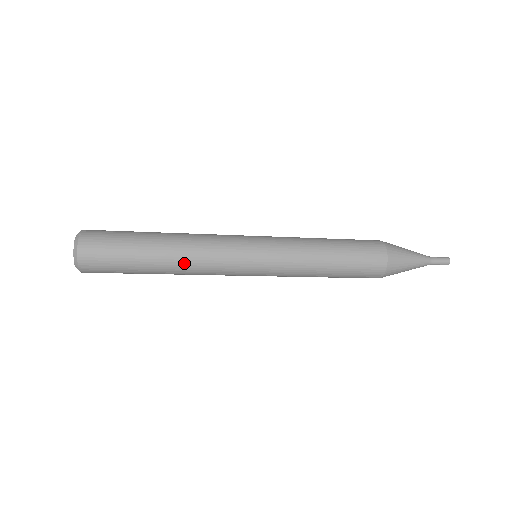
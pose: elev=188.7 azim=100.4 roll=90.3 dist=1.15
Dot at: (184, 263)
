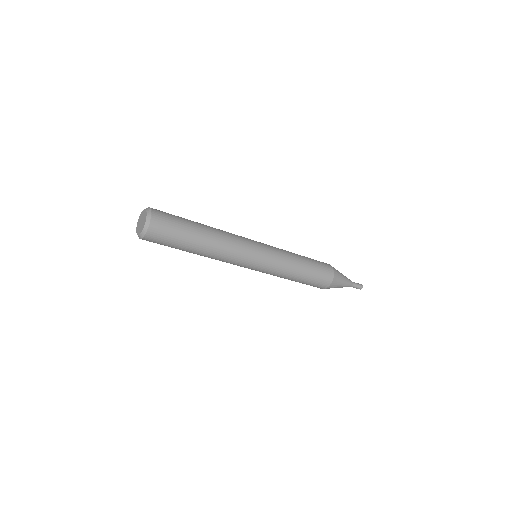
Dot at: (211, 257)
